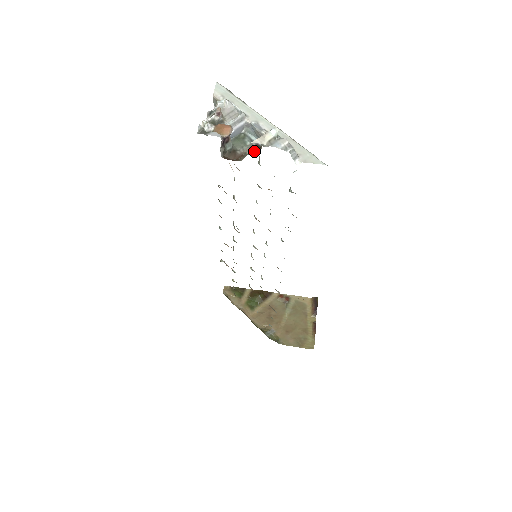
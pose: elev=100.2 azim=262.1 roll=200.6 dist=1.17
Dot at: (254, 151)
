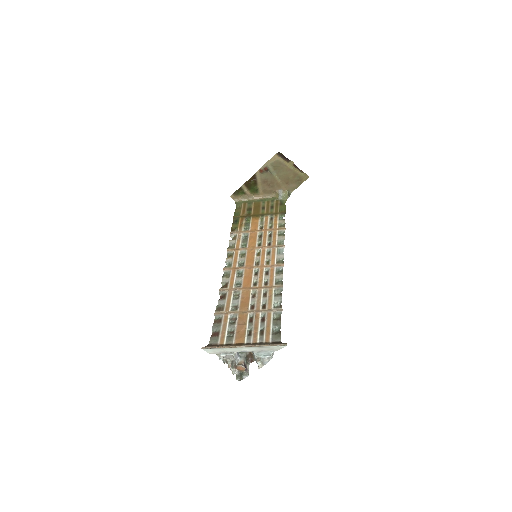
Dot at: occluded
